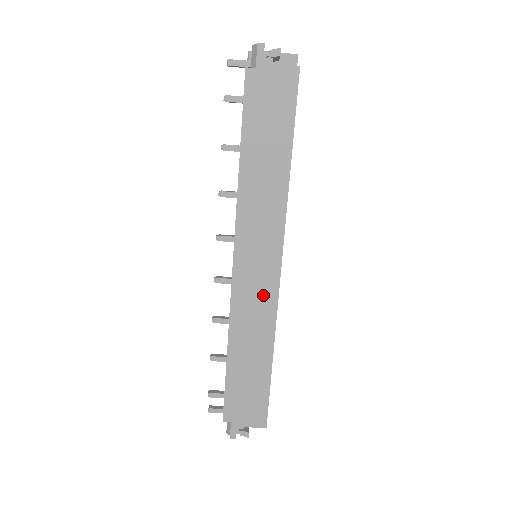
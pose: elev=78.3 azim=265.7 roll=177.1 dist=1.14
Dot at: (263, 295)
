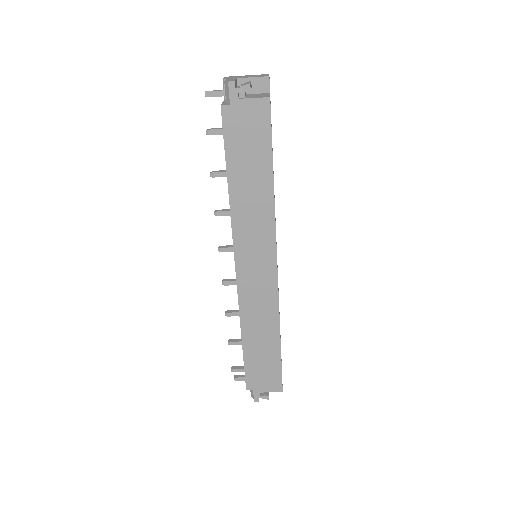
Dot at: (265, 292)
